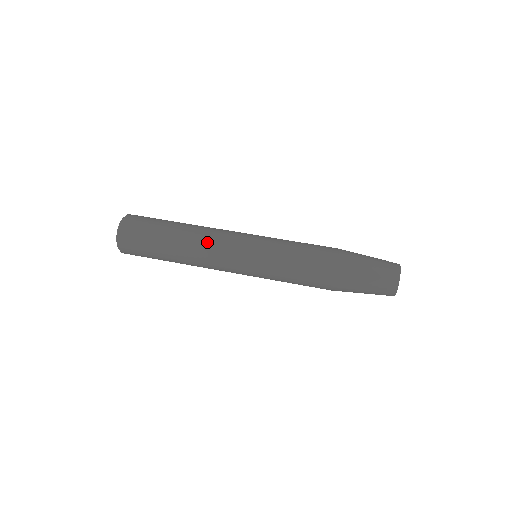
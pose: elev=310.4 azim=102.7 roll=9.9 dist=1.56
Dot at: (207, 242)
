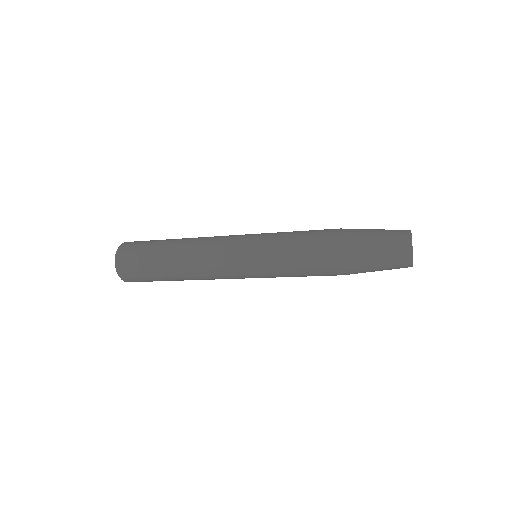
Dot at: occluded
